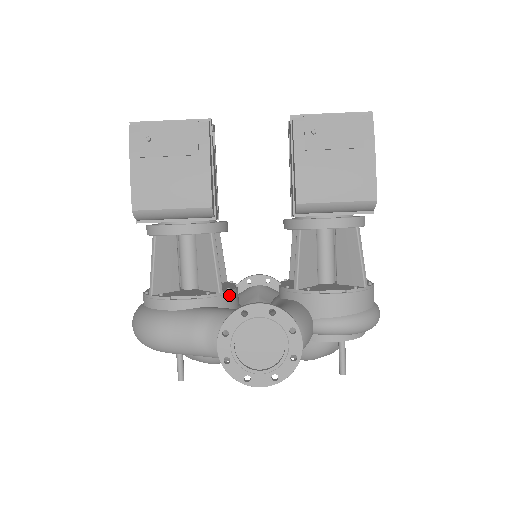
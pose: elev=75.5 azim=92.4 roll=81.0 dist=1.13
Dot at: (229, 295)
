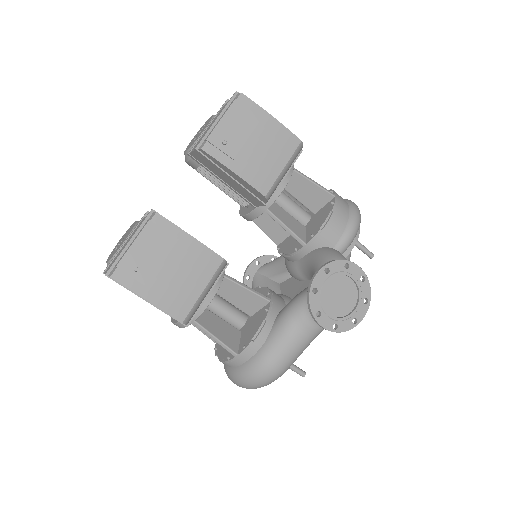
Dot at: (273, 296)
